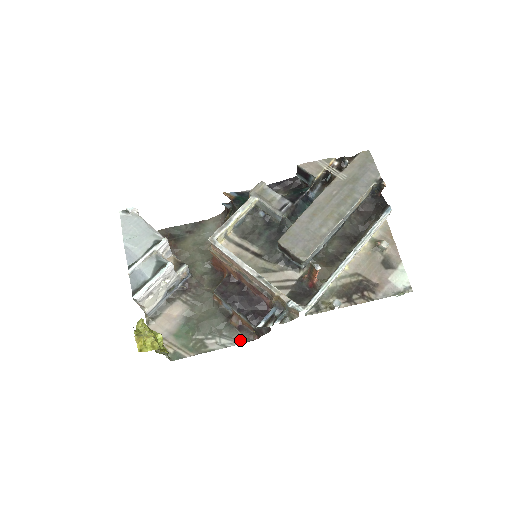
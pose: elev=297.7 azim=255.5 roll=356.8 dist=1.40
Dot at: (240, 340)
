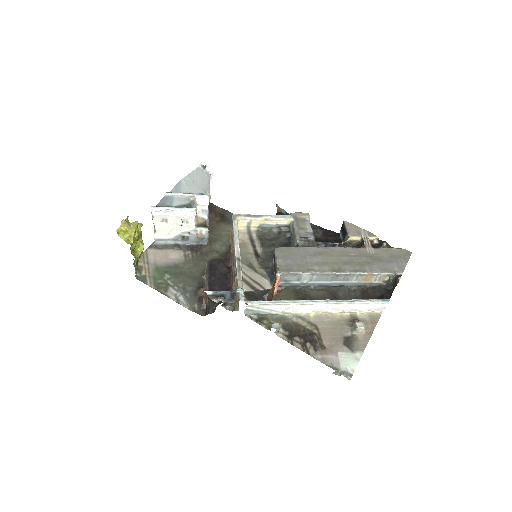
Dot at: (192, 307)
